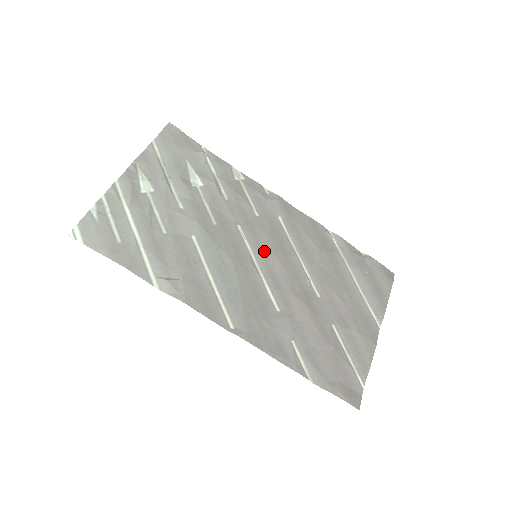
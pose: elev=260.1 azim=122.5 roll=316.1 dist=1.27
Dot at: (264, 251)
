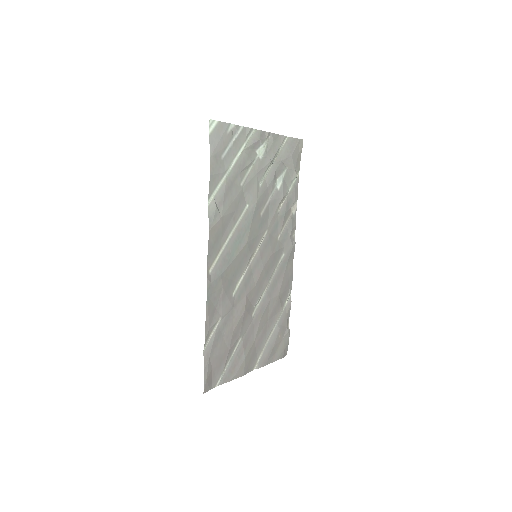
Dot at: (261, 259)
